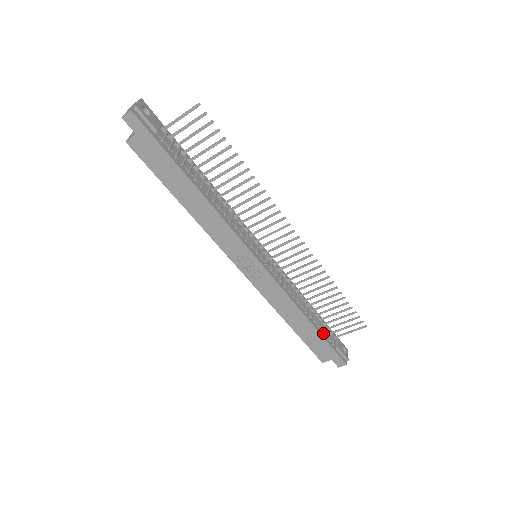
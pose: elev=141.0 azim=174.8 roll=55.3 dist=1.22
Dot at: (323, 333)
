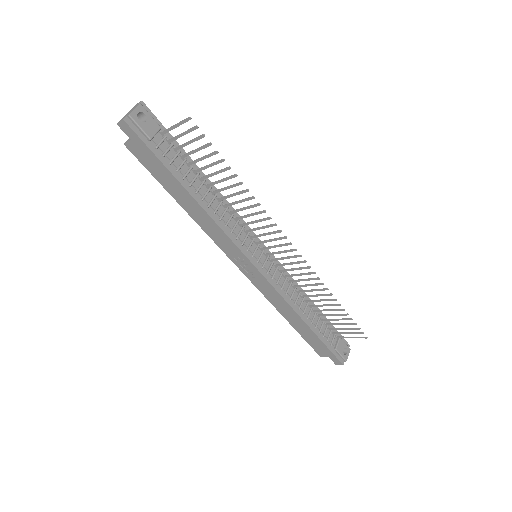
Dot at: (321, 334)
